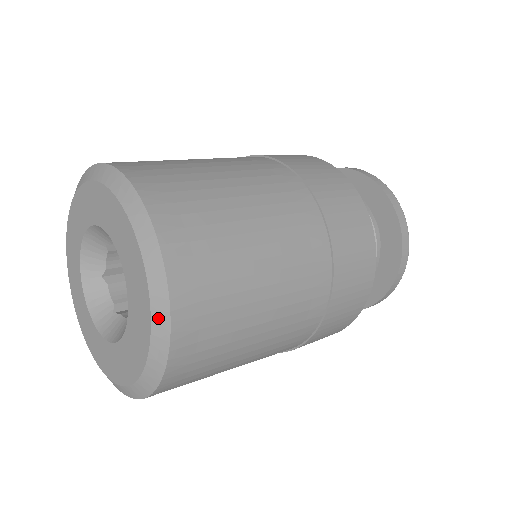
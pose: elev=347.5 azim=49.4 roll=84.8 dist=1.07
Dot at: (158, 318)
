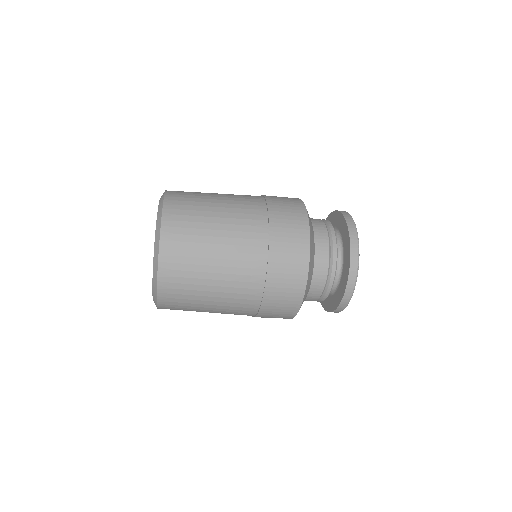
Dot at: occluded
